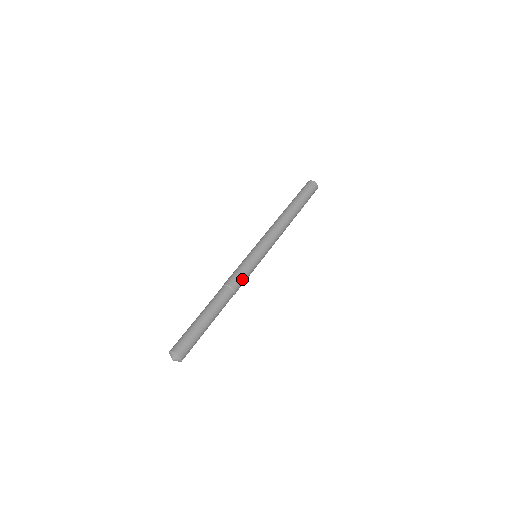
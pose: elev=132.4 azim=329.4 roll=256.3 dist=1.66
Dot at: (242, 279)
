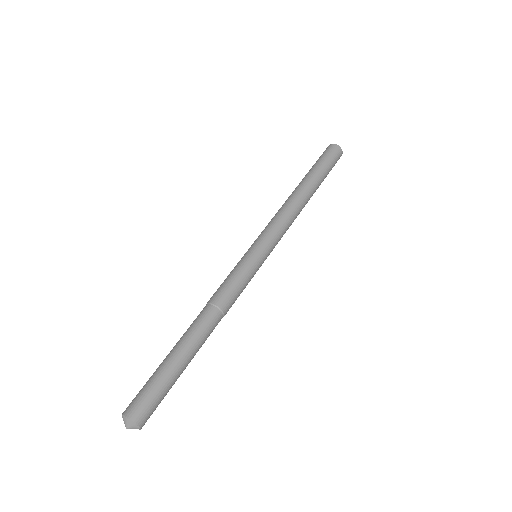
Dot at: (237, 296)
